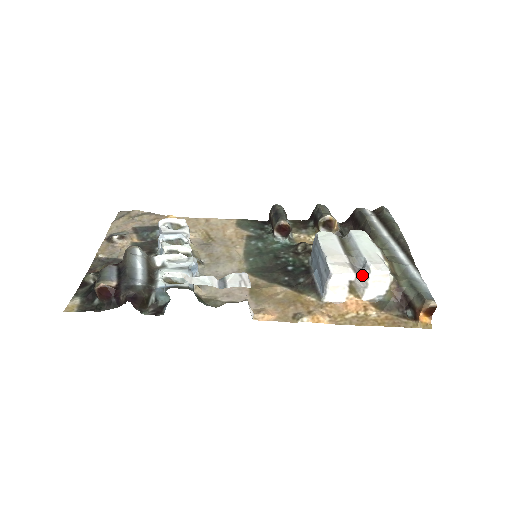
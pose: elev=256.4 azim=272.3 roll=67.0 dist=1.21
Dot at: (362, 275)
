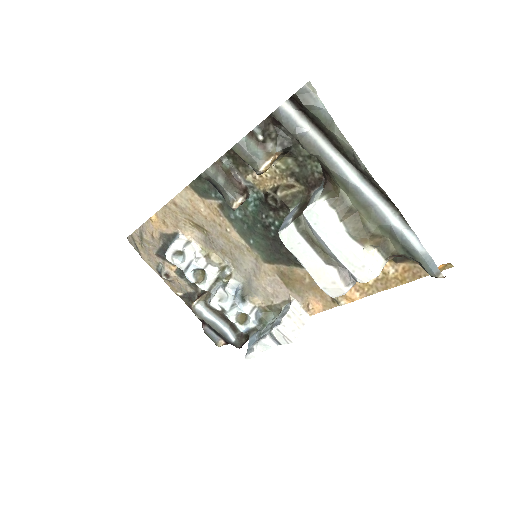
Dot at: (356, 281)
